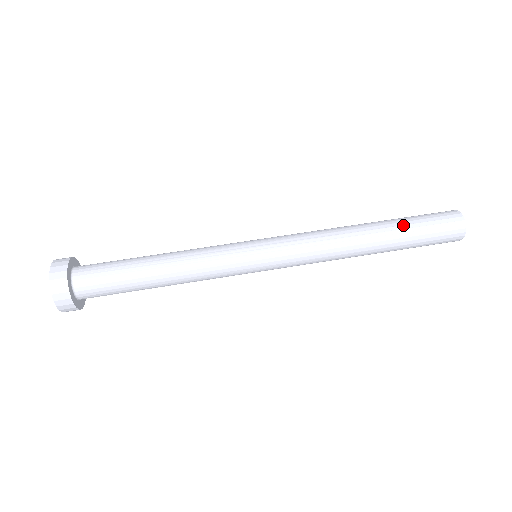
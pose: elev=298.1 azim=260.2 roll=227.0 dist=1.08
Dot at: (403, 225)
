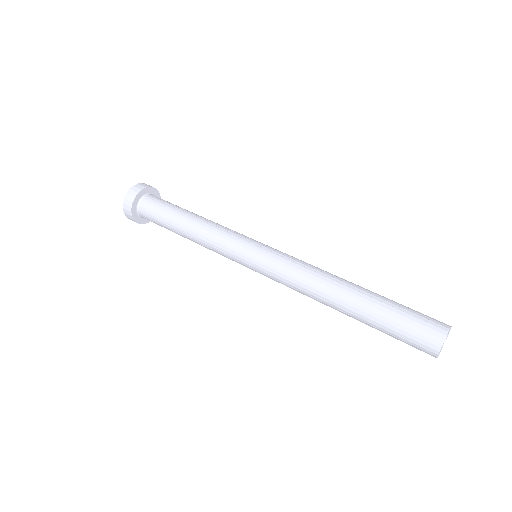
Dot at: occluded
